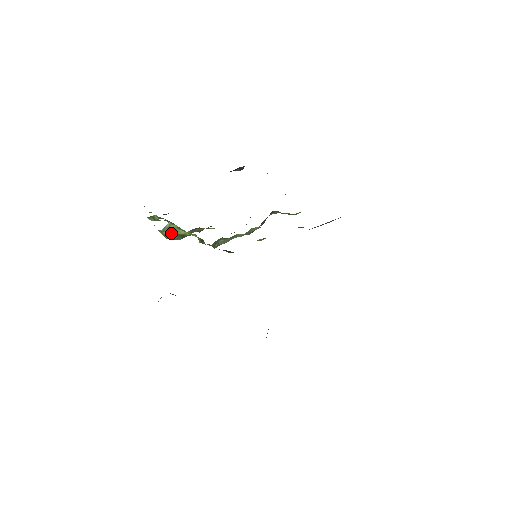
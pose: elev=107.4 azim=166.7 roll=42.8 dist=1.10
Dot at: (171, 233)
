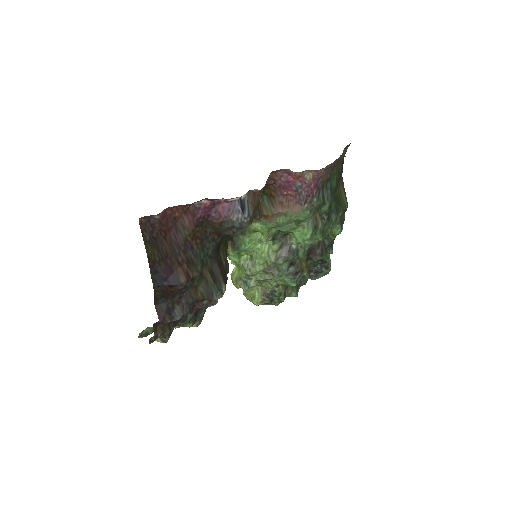
Dot at: (236, 277)
